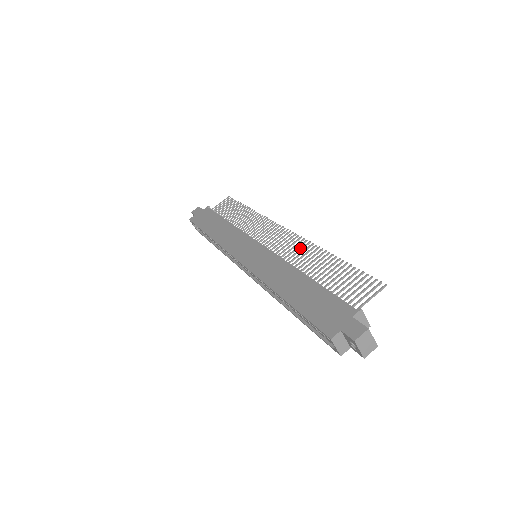
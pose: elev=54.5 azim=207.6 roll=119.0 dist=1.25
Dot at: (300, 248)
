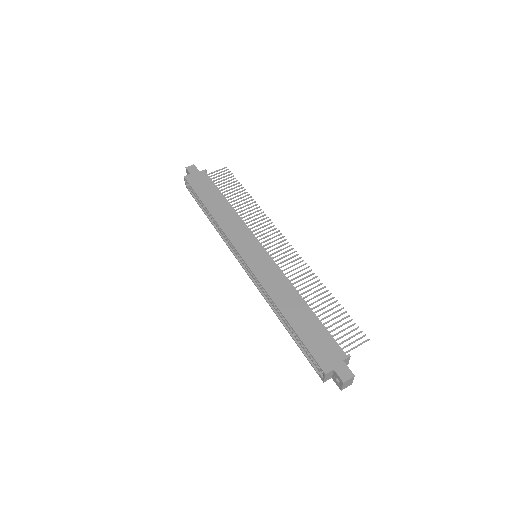
Dot at: (300, 270)
